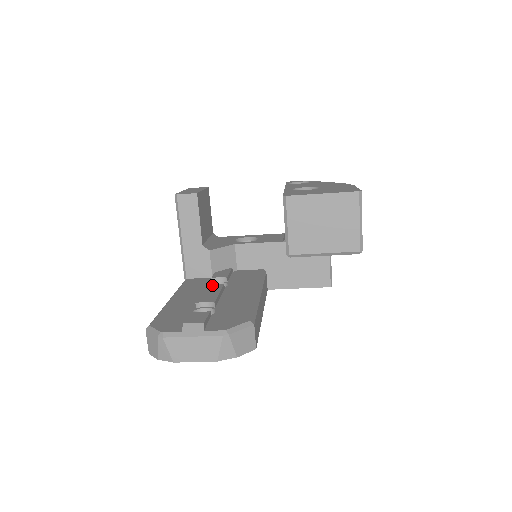
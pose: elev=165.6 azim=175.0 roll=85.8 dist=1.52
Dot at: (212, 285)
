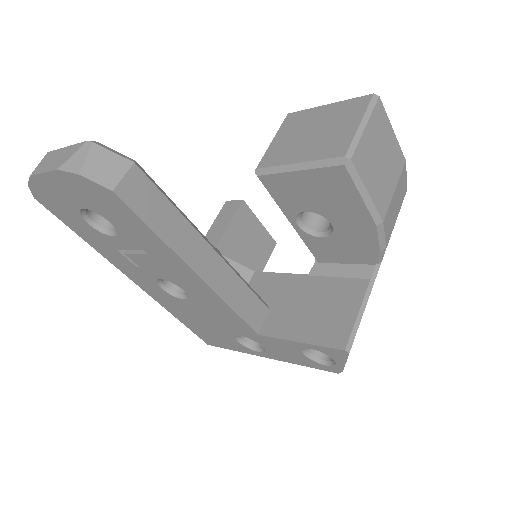
Dot at: occluded
